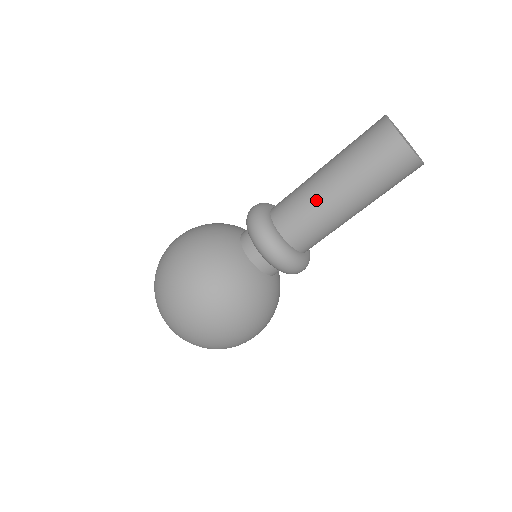
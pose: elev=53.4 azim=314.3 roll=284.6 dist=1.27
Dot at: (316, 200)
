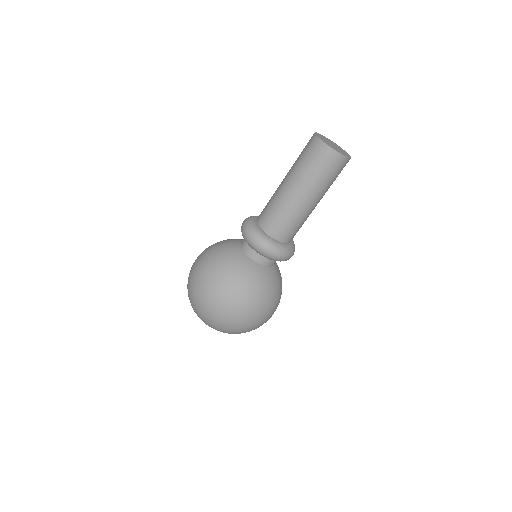
Dot at: (275, 191)
